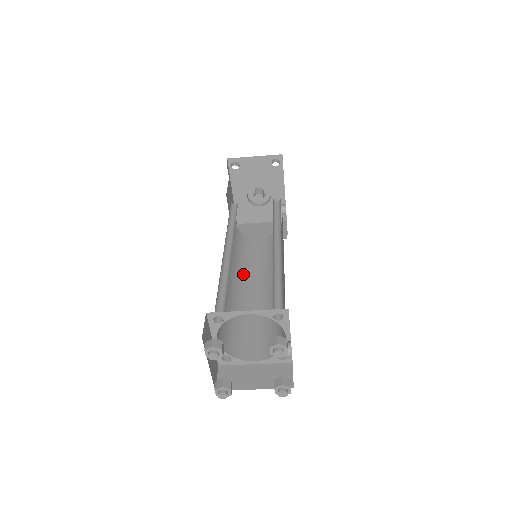
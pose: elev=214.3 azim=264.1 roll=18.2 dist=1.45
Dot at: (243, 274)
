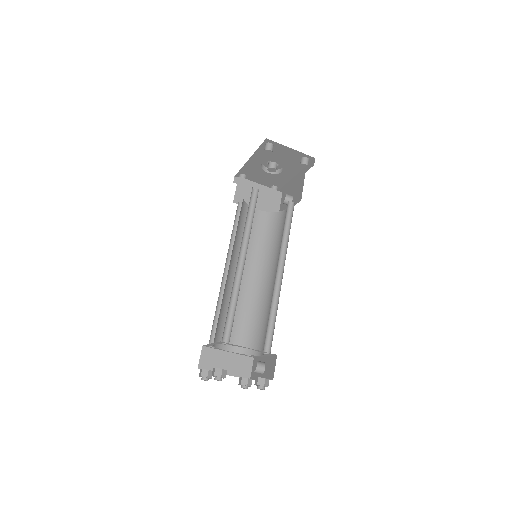
Dot at: (237, 257)
